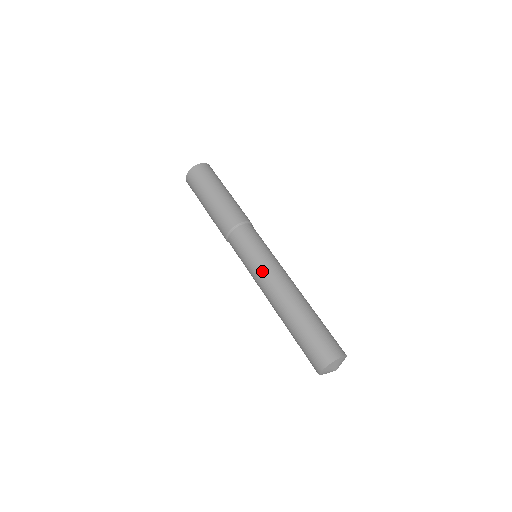
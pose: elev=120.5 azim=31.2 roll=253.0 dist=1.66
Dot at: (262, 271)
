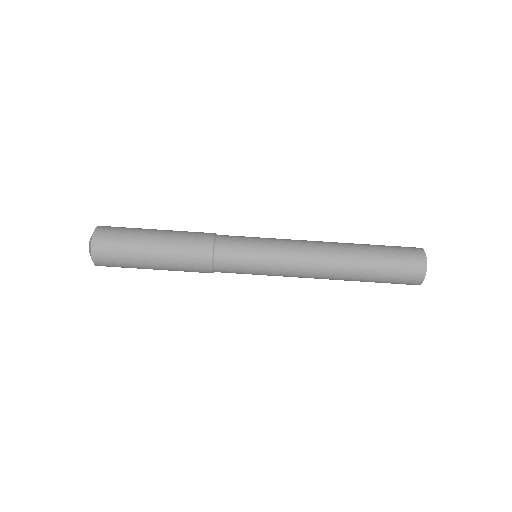
Dot at: (287, 265)
